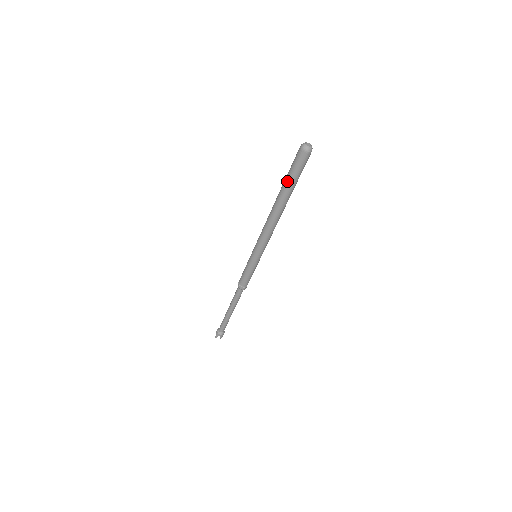
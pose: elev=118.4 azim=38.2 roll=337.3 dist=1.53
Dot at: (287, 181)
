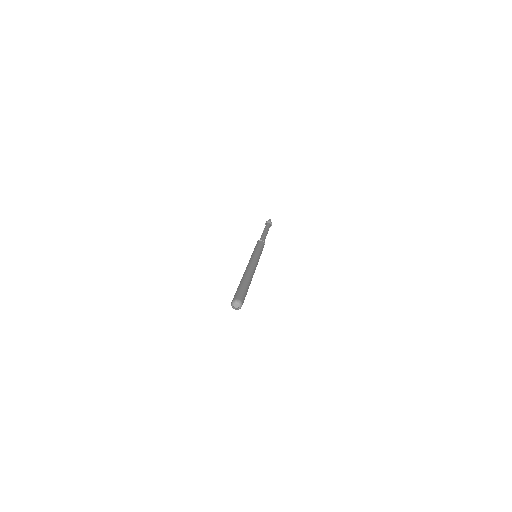
Dot at: occluded
